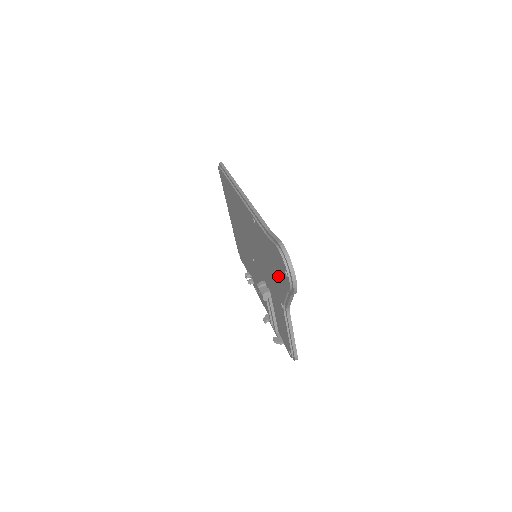
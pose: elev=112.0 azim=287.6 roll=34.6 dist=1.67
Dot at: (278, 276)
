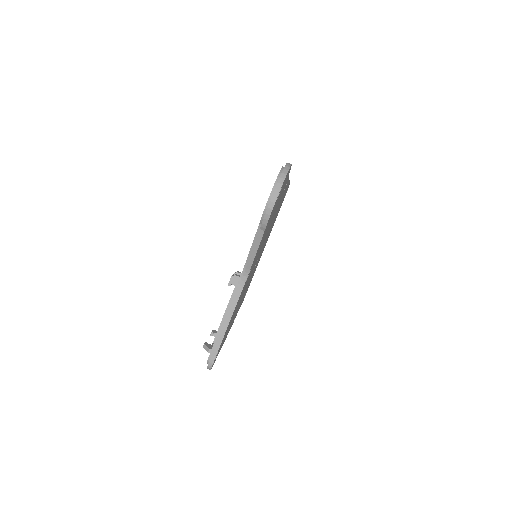
Dot at: occluded
